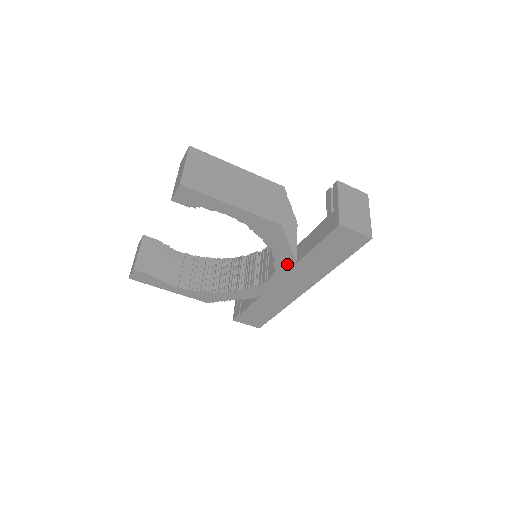
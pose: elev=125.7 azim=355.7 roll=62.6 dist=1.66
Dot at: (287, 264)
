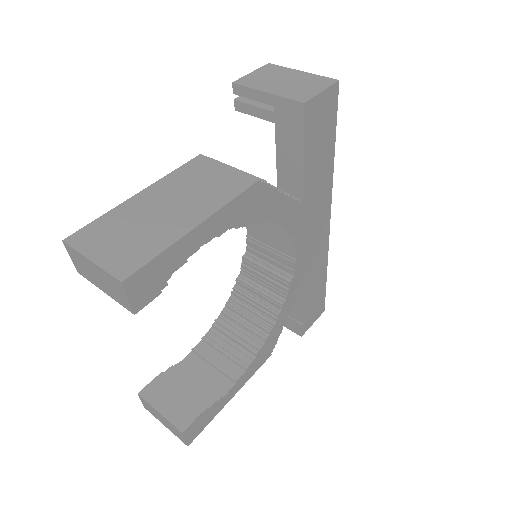
Dot at: (297, 217)
